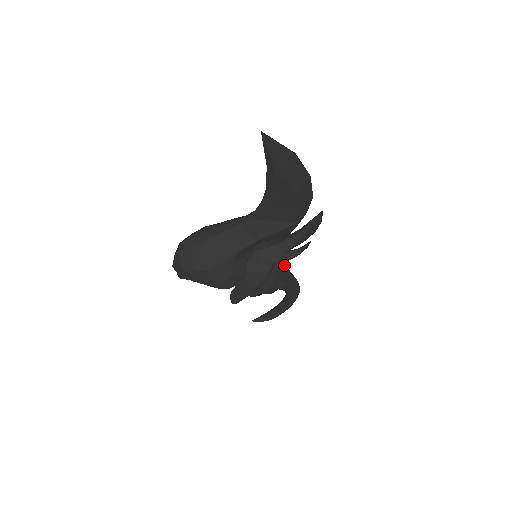
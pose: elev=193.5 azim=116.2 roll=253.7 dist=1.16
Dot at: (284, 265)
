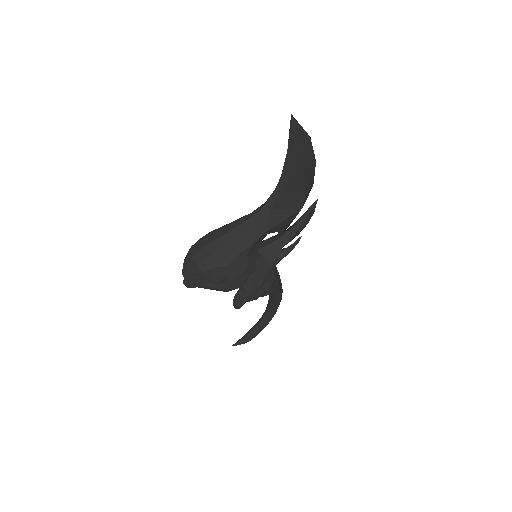
Dot at: occluded
